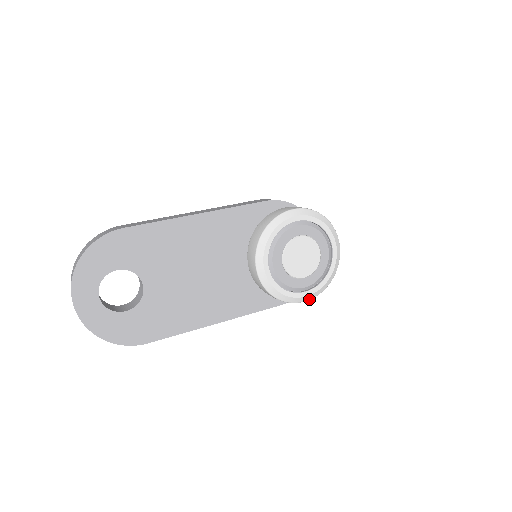
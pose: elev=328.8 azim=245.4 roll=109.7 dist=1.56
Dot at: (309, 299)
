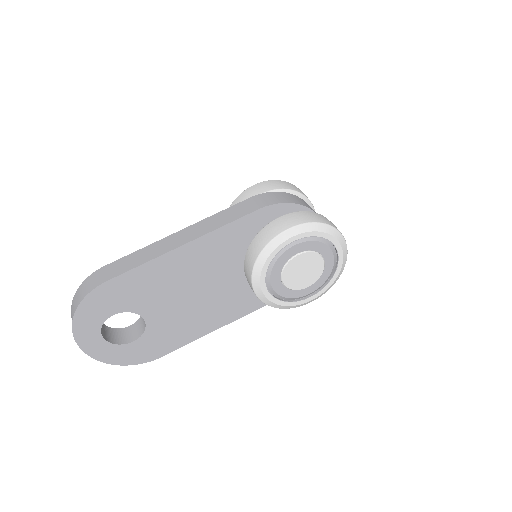
Dot at: (315, 299)
